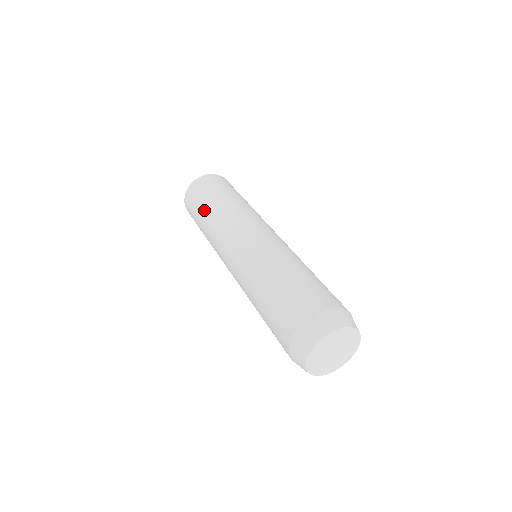
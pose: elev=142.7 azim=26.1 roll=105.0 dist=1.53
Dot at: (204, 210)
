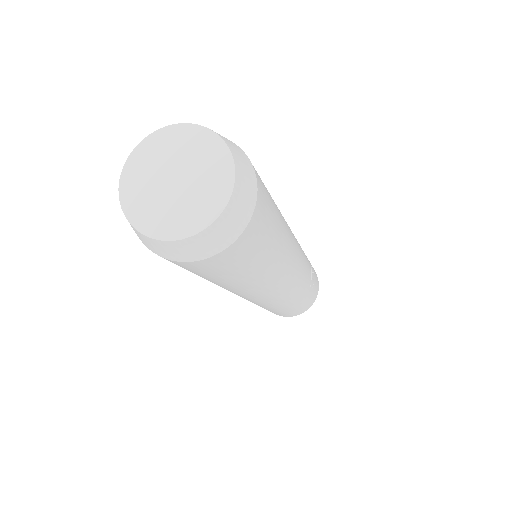
Dot at: occluded
